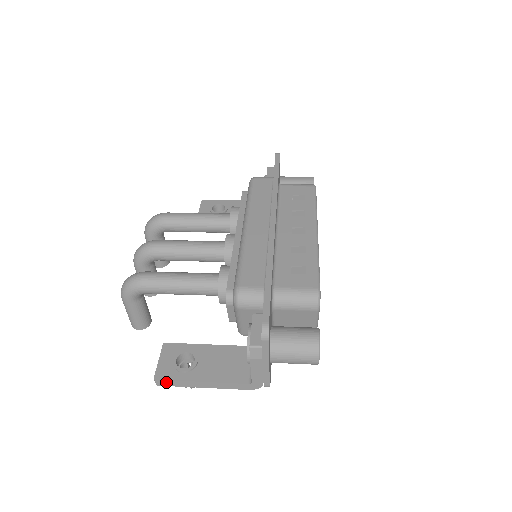
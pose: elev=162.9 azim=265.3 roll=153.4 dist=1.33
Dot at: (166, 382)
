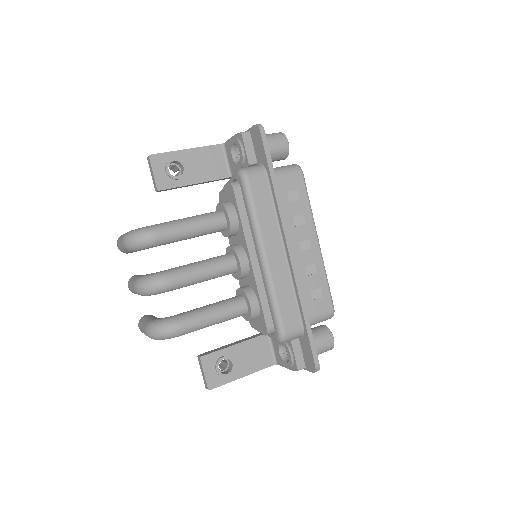
Dot at: (216, 386)
